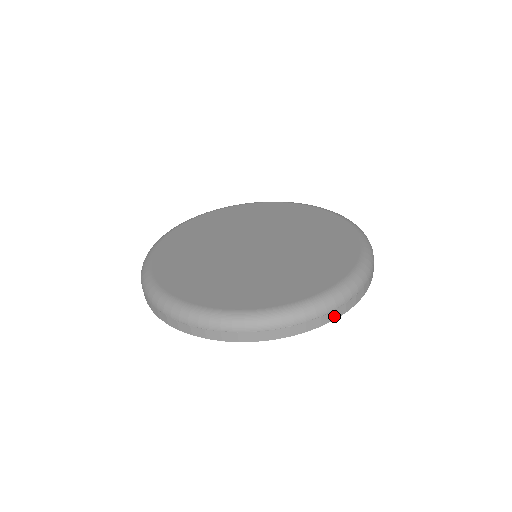
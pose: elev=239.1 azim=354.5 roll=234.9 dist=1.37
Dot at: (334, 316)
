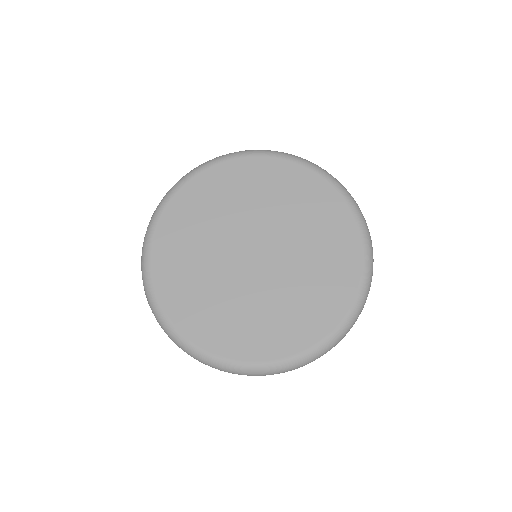
Dot at: occluded
